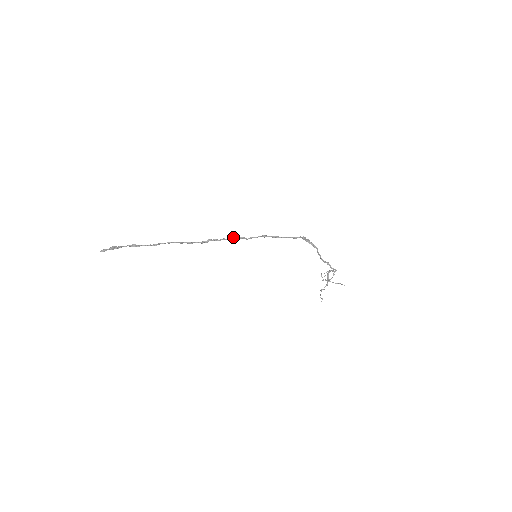
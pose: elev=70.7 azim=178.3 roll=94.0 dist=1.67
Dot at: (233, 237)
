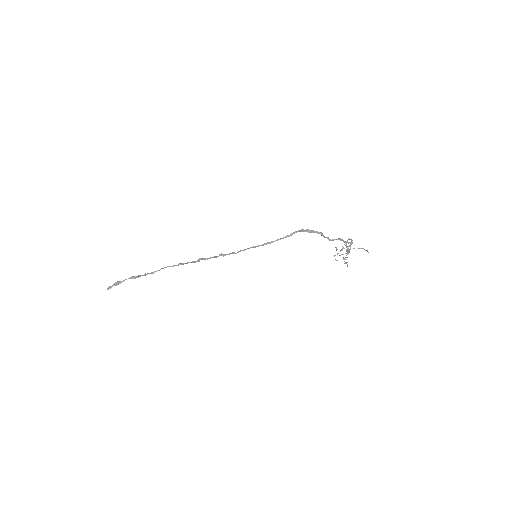
Dot at: (221, 254)
